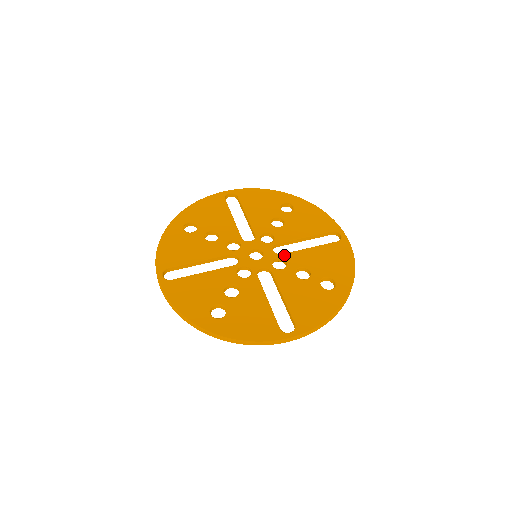
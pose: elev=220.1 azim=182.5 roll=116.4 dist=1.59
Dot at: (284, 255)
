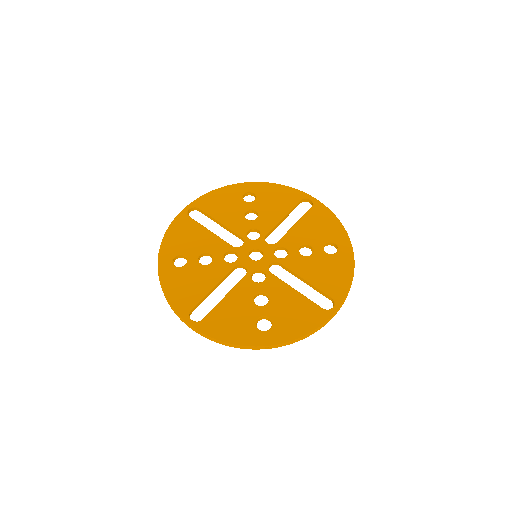
Dot at: (271, 274)
